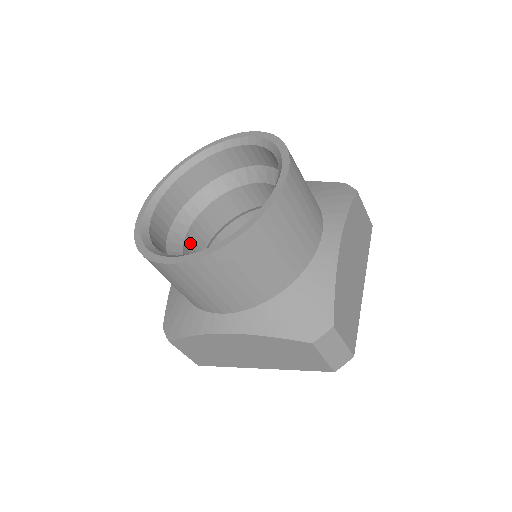
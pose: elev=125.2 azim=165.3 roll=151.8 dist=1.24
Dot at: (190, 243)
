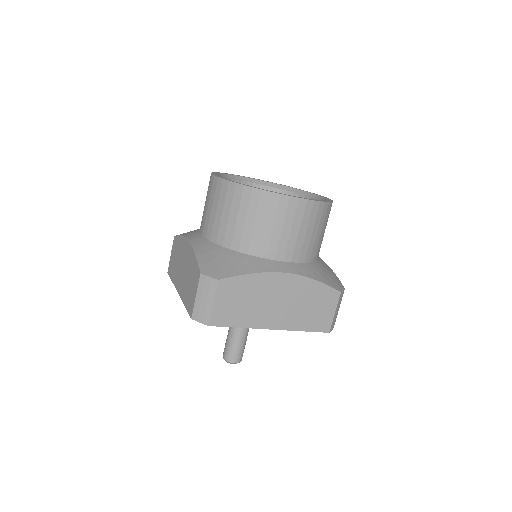
Dot at: occluded
